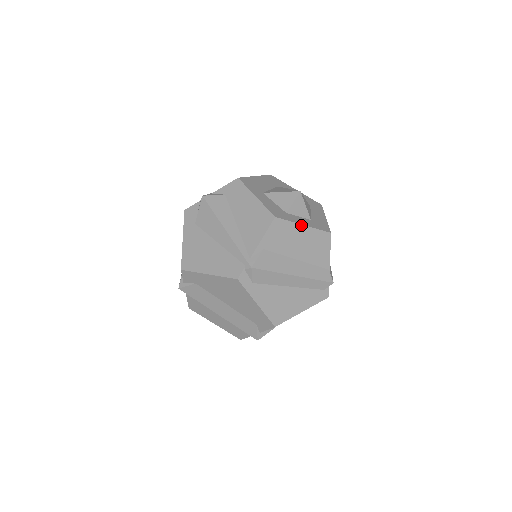
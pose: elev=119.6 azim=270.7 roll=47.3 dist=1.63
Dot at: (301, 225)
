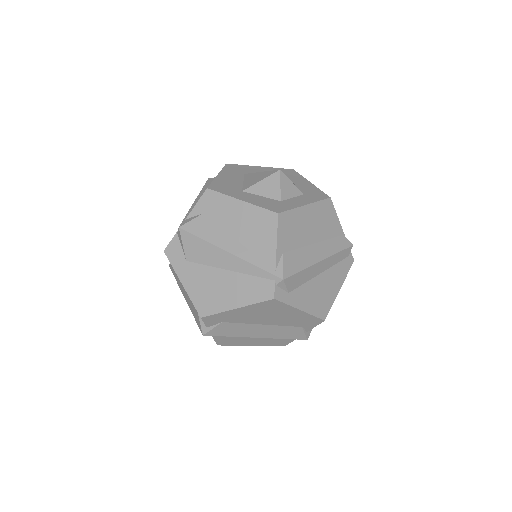
Dot at: (303, 206)
